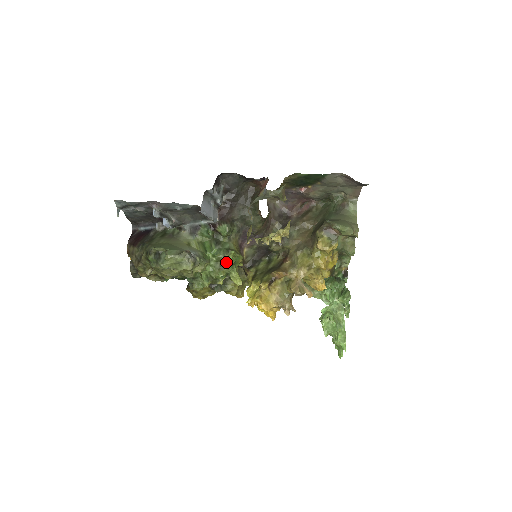
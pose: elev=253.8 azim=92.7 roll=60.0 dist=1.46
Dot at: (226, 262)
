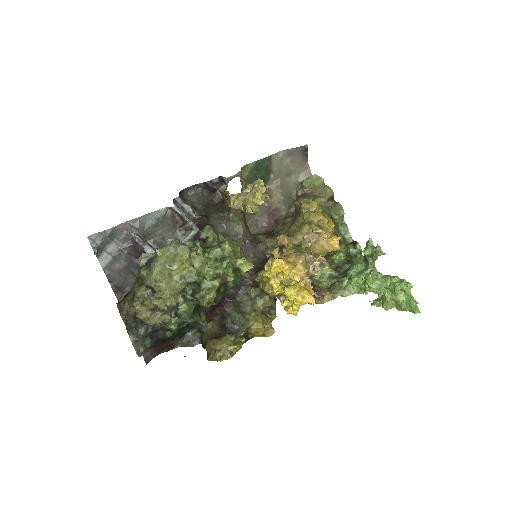
Dot at: (225, 253)
